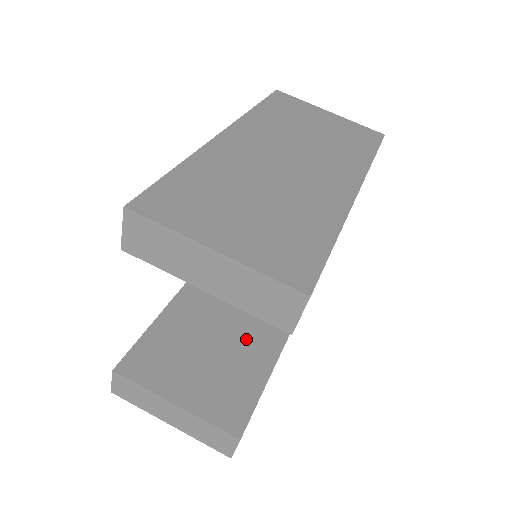
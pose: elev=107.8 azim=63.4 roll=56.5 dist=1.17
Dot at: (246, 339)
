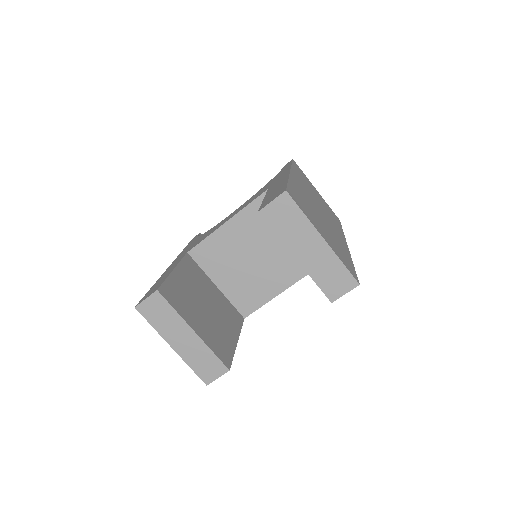
Dot at: (224, 310)
